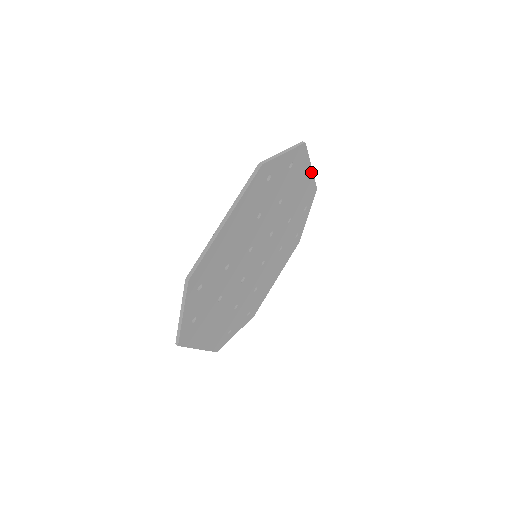
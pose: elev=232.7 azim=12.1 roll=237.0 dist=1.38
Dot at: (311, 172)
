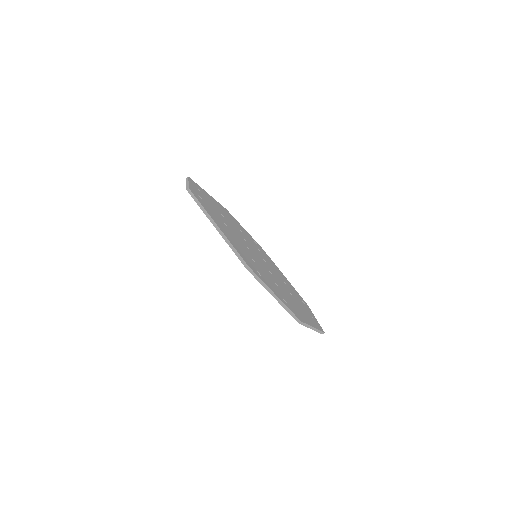
Dot at: occluded
